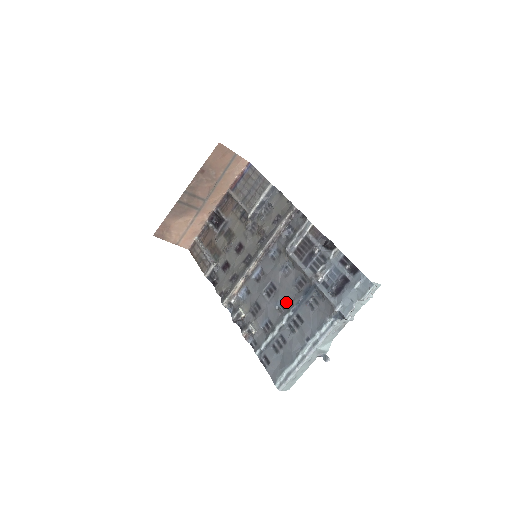
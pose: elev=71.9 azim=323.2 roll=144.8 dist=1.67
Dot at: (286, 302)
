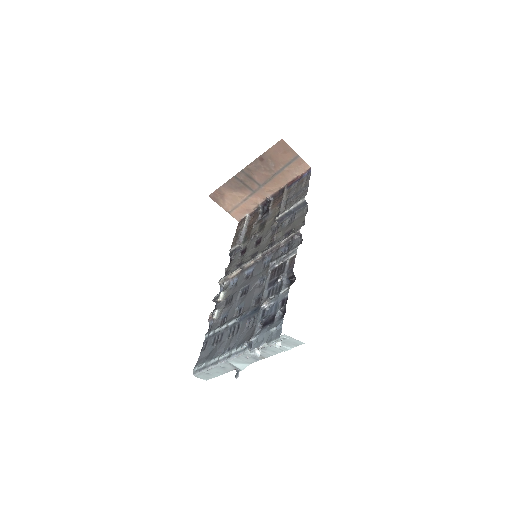
Dot at: (243, 309)
